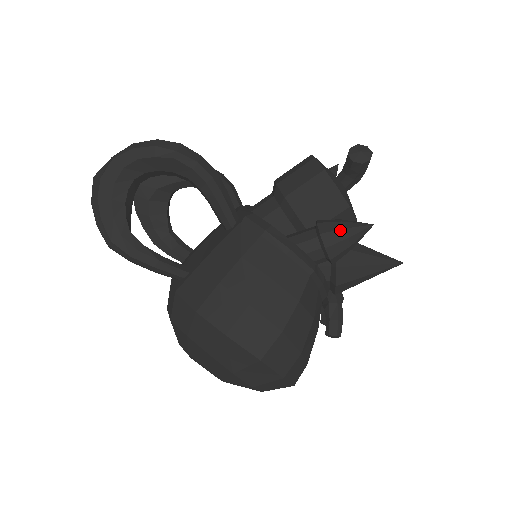
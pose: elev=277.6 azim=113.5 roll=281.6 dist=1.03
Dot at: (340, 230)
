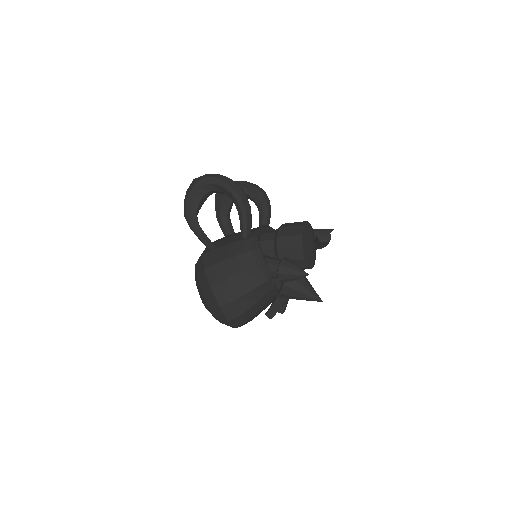
Dot at: (290, 269)
